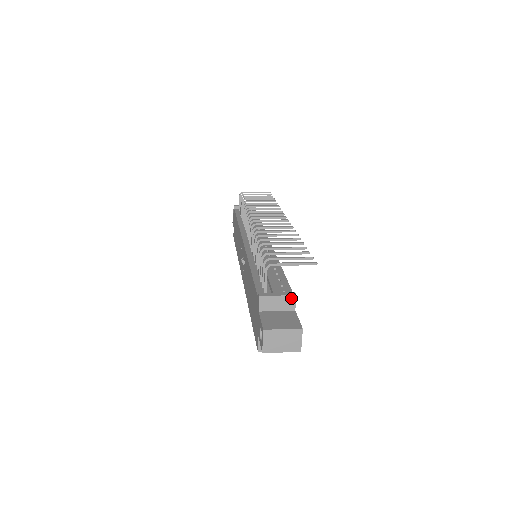
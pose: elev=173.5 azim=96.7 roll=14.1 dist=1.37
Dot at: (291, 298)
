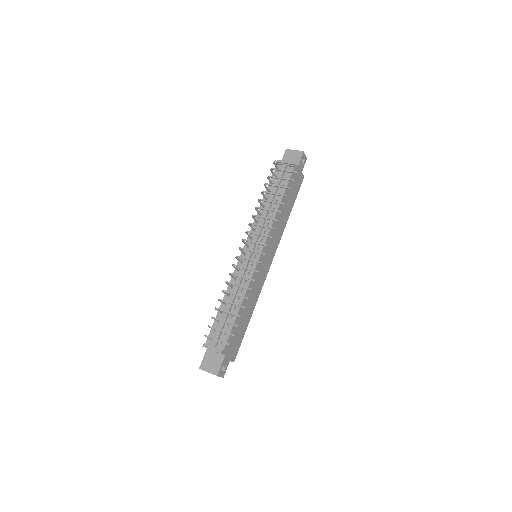
Dot at: occluded
